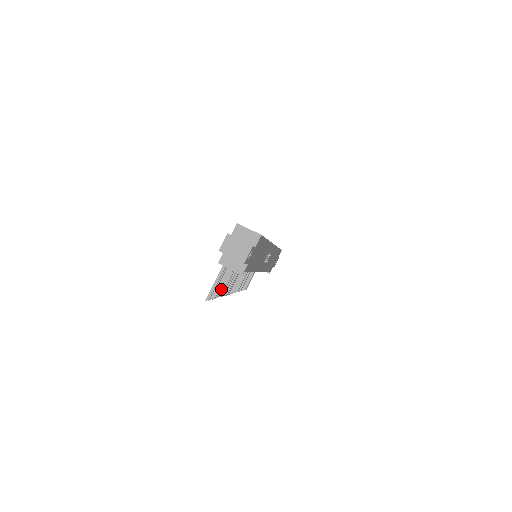
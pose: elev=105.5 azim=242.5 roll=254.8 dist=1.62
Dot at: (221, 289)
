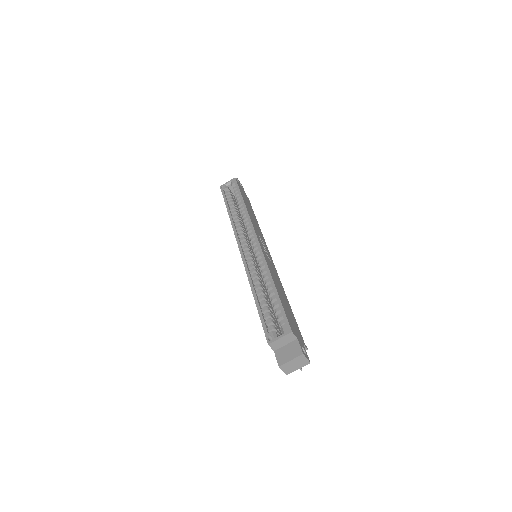
Dot at: occluded
